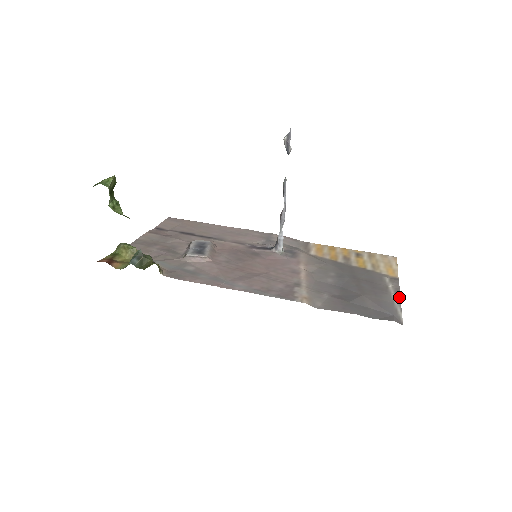
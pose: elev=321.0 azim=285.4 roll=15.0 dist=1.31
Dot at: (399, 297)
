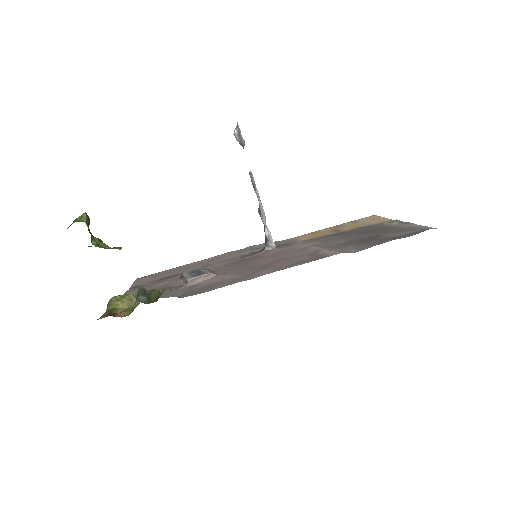
Dot at: (411, 223)
